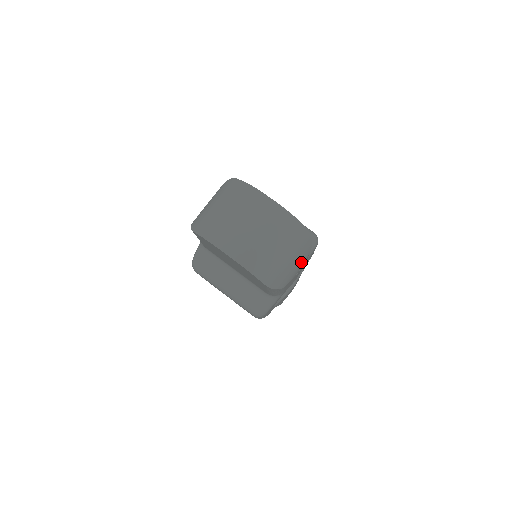
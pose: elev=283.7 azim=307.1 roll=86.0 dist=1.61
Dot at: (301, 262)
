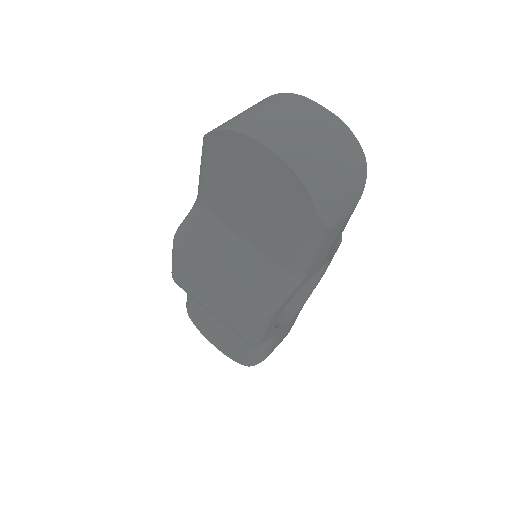
Dot at: (351, 204)
